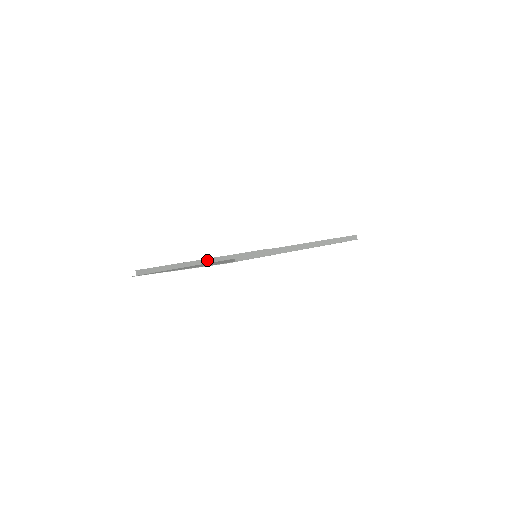
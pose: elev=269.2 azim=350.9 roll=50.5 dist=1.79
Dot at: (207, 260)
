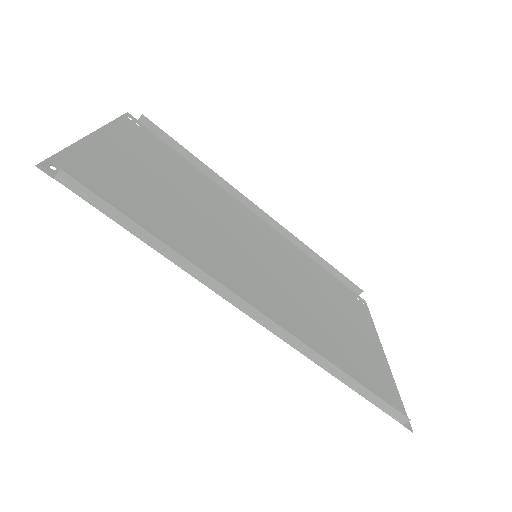
Dot at: (253, 205)
